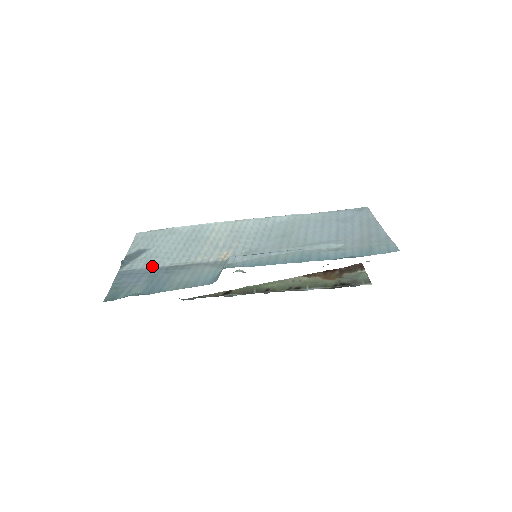
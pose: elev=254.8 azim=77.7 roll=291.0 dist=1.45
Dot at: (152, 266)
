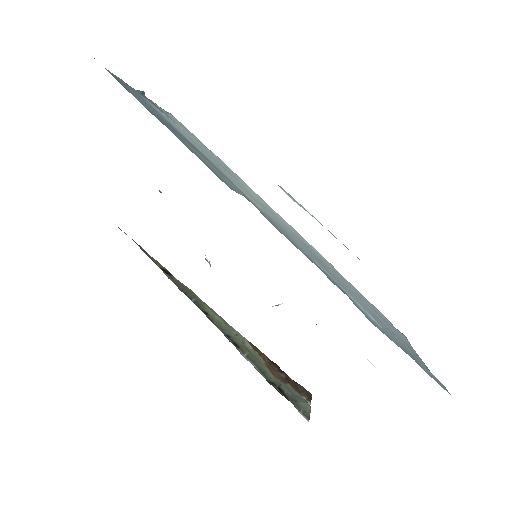
Dot at: (171, 123)
